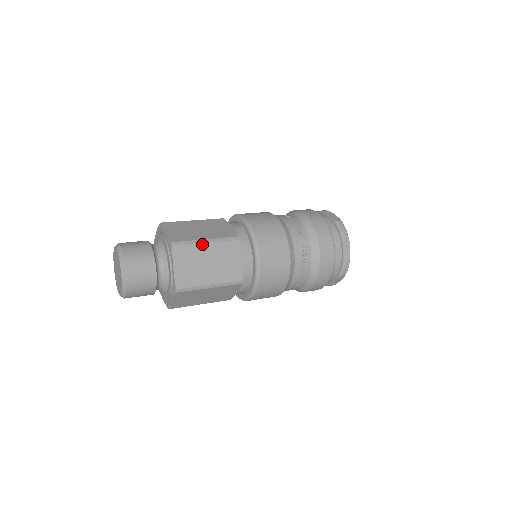
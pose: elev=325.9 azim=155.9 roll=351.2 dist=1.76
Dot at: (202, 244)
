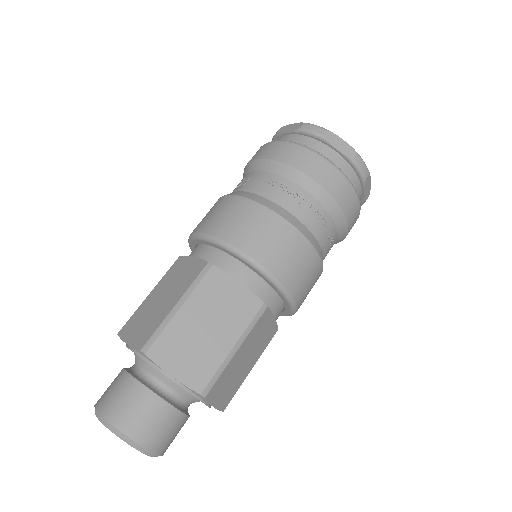
Dot at: (233, 358)
